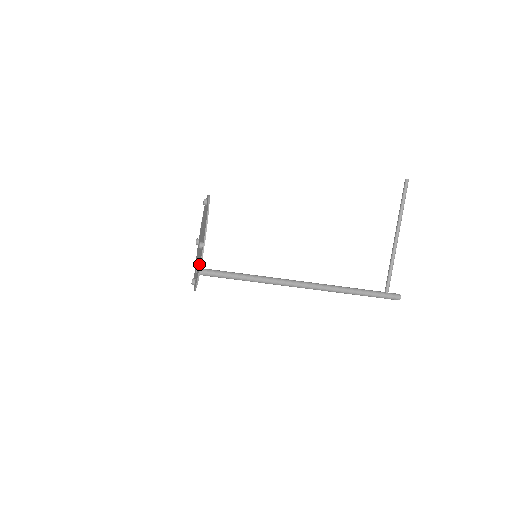
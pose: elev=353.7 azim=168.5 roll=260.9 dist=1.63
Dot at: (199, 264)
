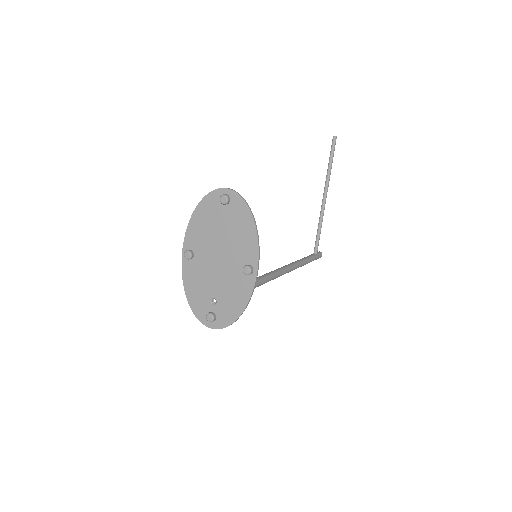
Dot at: (242, 296)
